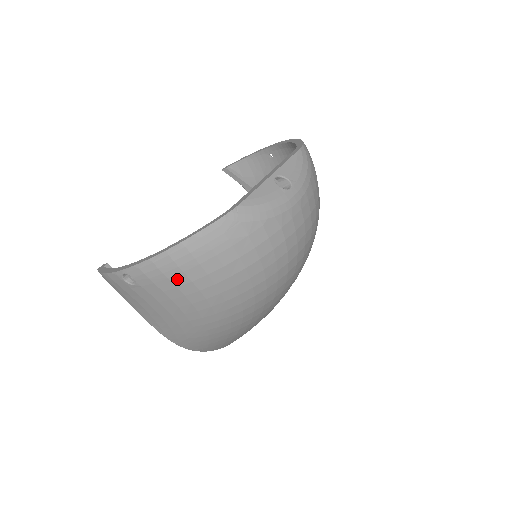
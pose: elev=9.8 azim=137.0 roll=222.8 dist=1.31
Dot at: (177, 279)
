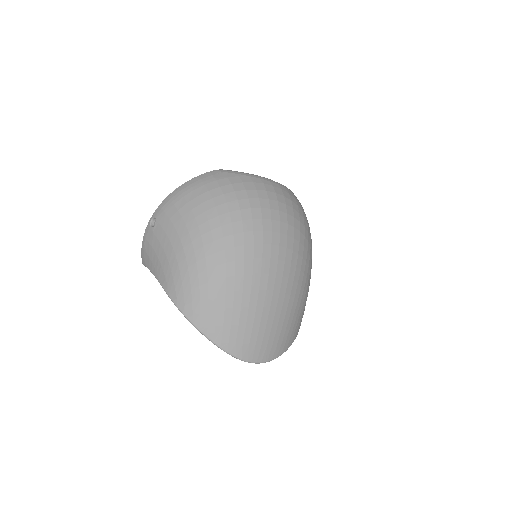
Dot at: (179, 204)
